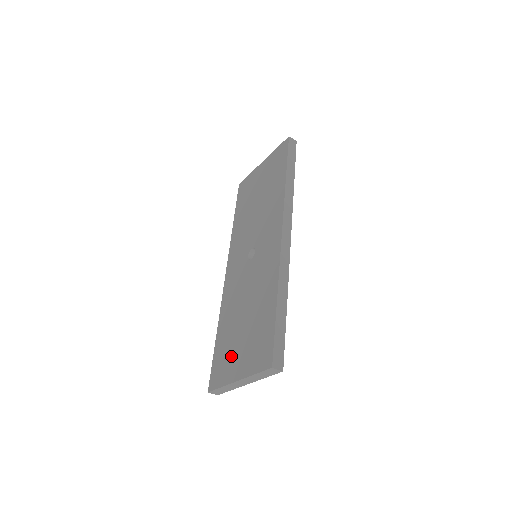
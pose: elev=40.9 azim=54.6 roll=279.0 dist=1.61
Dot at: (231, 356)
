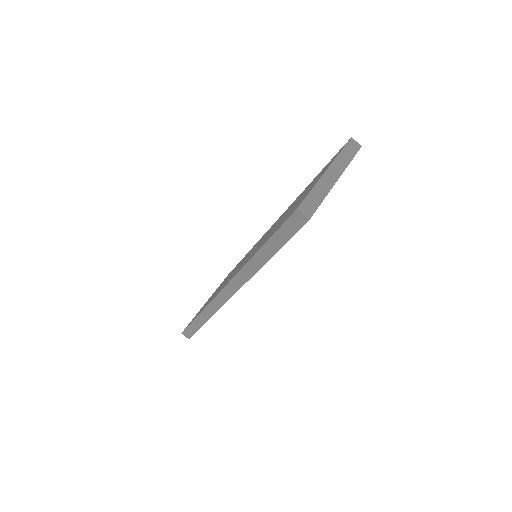
Dot at: occluded
